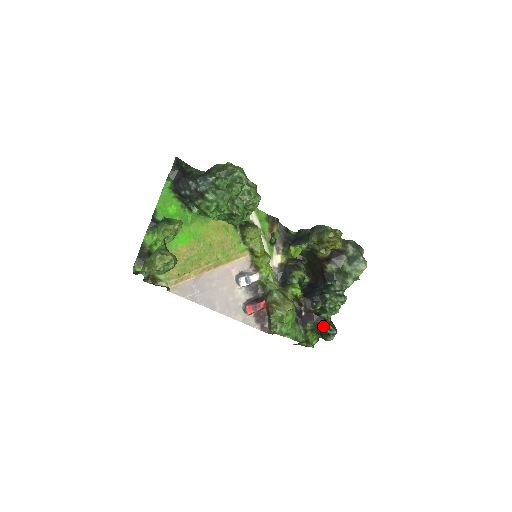
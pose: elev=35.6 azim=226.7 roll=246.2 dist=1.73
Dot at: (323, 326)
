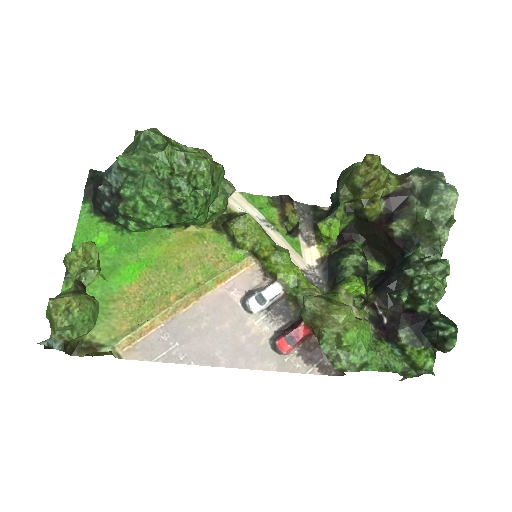
Dot at: (428, 328)
